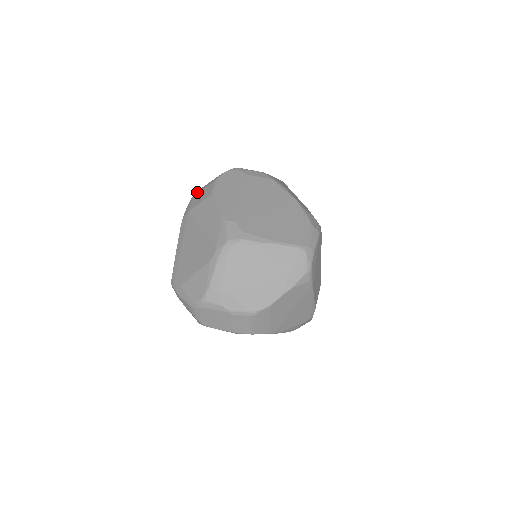
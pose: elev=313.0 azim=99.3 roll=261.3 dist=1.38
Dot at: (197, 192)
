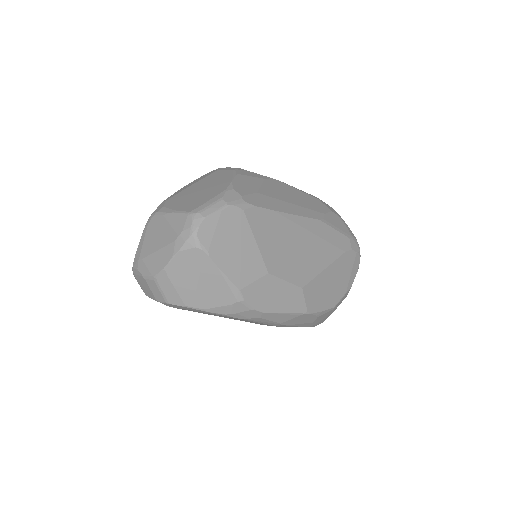
Dot at: occluded
